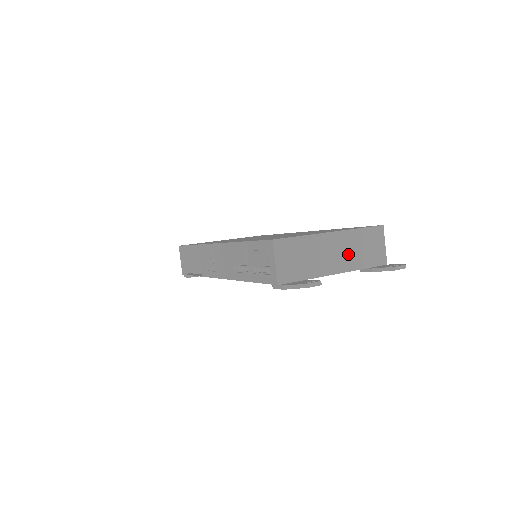
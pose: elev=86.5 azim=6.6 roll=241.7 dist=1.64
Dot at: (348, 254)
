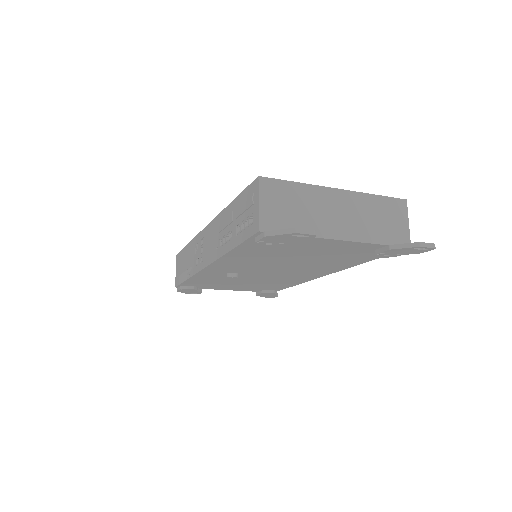
Dot at: (358, 220)
